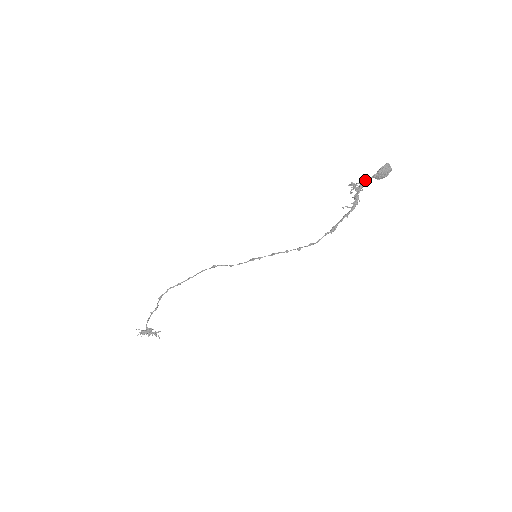
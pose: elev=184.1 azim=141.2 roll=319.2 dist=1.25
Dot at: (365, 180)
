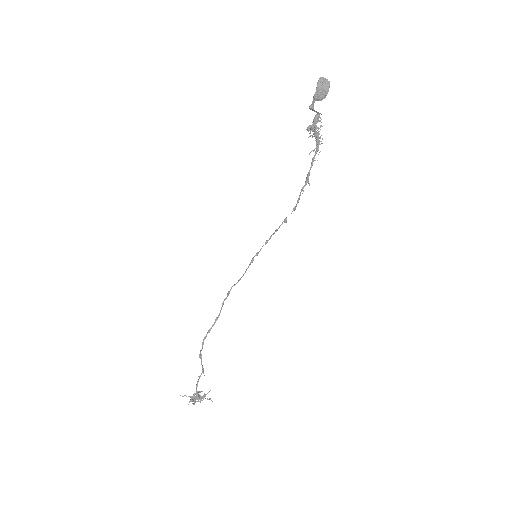
Dot at: (317, 114)
